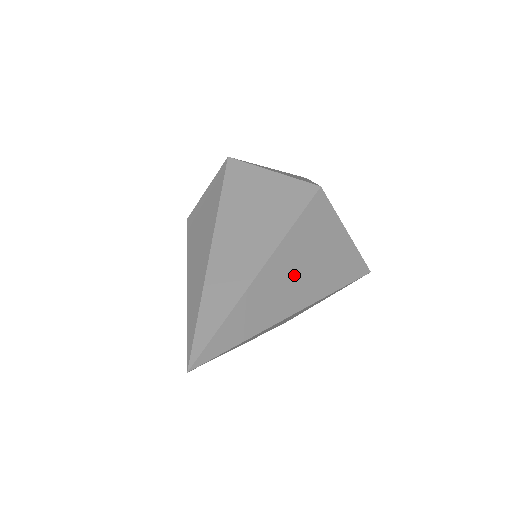
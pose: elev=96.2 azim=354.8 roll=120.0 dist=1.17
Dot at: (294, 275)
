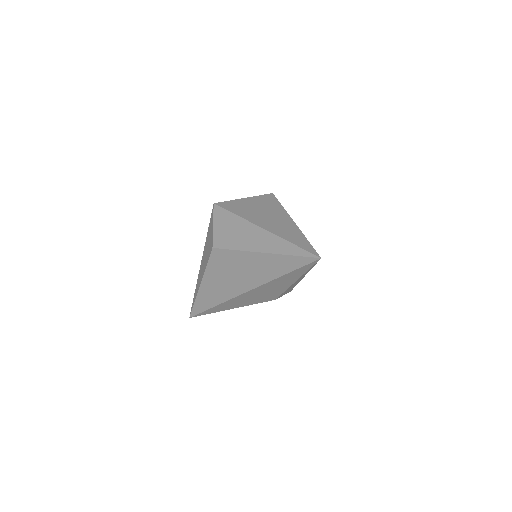
Dot at: occluded
